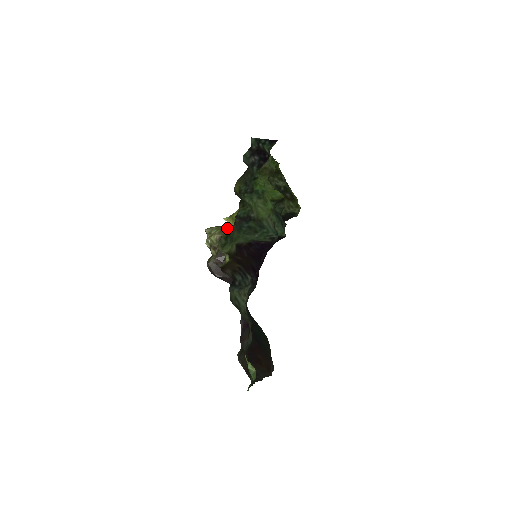
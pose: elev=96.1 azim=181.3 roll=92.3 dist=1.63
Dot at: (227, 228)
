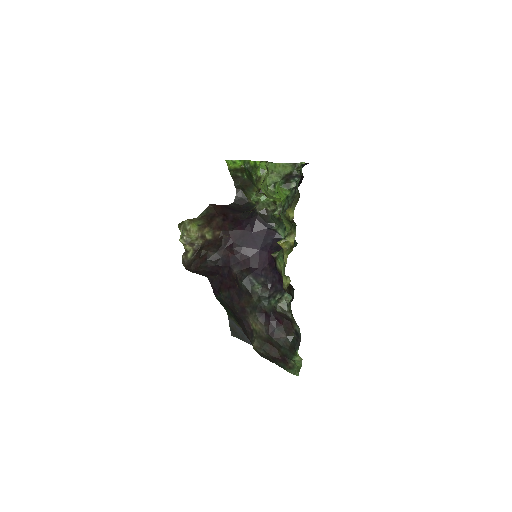
Dot at: (286, 253)
